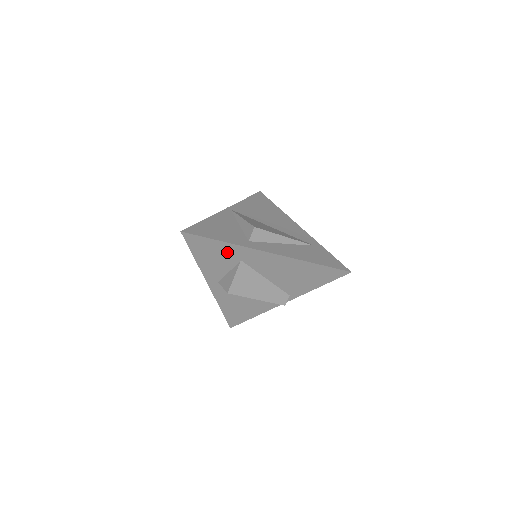
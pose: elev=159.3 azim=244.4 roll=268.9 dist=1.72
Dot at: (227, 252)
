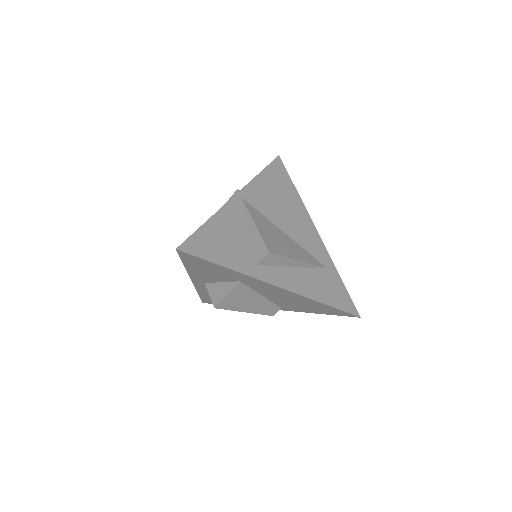
Dot at: (227, 273)
